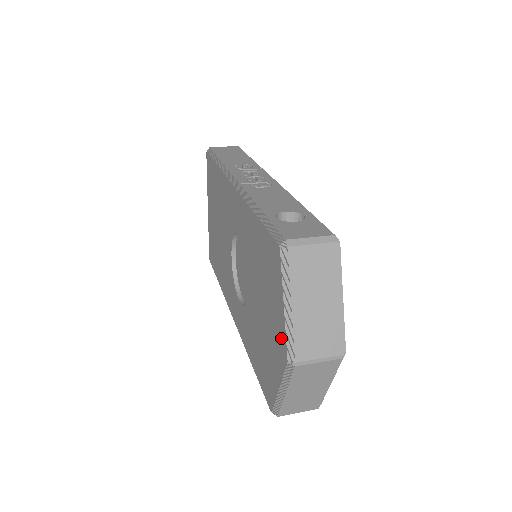
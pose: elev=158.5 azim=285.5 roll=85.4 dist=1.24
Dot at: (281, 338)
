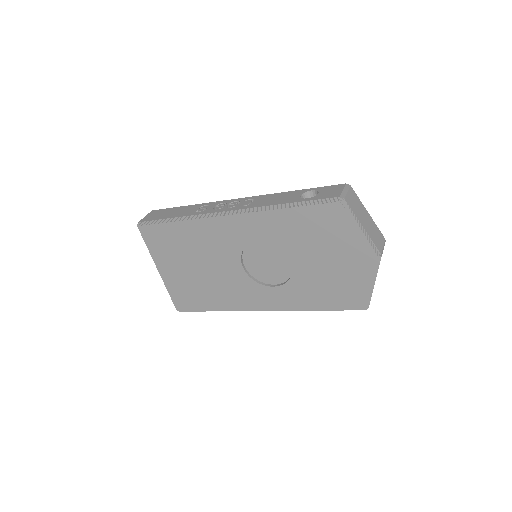
Dot at: (363, 252)
